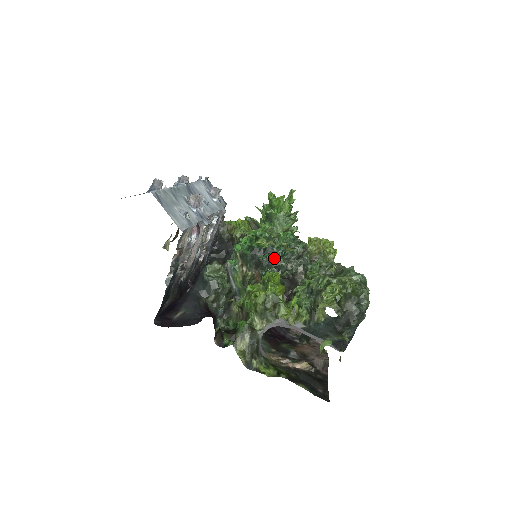
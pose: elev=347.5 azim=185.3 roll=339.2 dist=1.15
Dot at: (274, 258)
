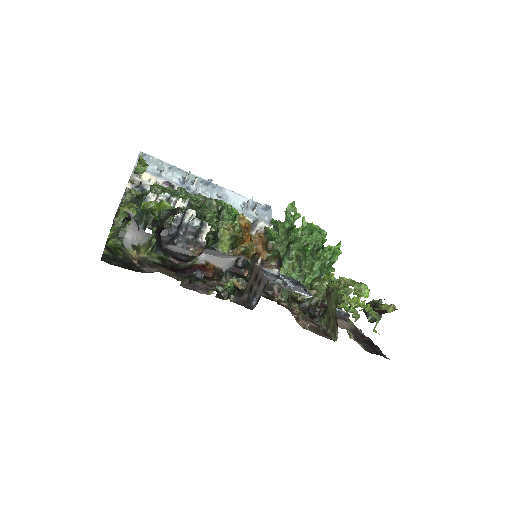
Dot at: occluded
